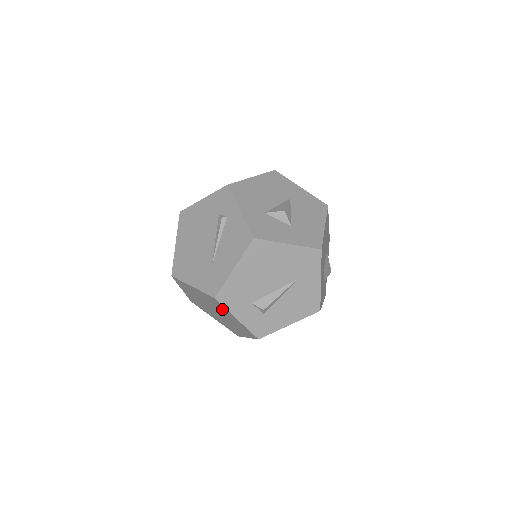
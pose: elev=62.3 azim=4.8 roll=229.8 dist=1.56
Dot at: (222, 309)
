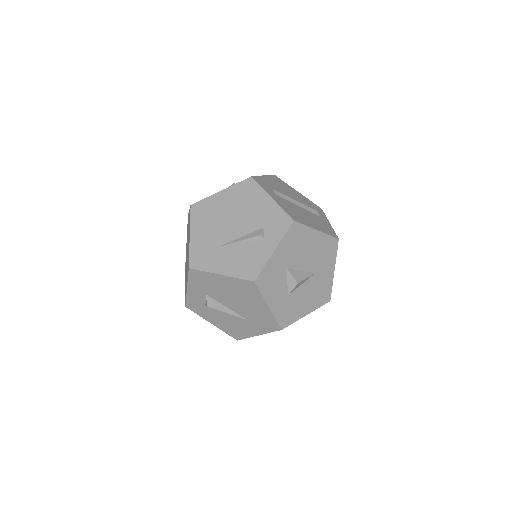
Dot at: occluded
